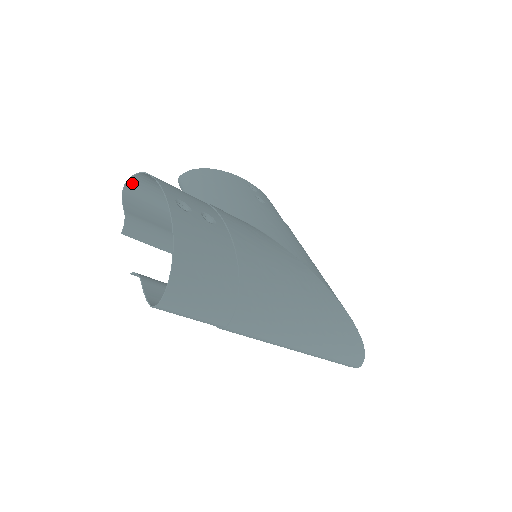
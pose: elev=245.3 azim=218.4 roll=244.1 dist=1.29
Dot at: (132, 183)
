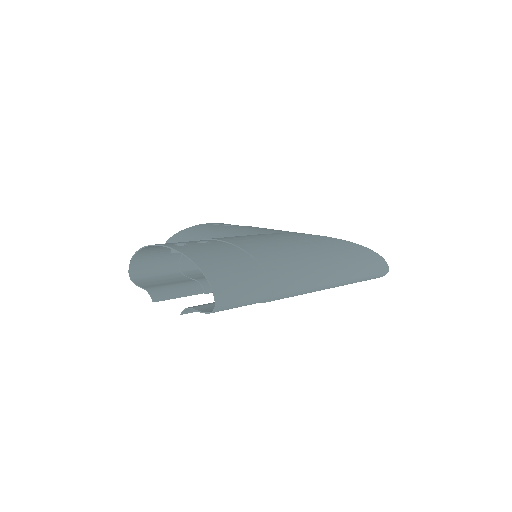
Dot at: (133, 270)
